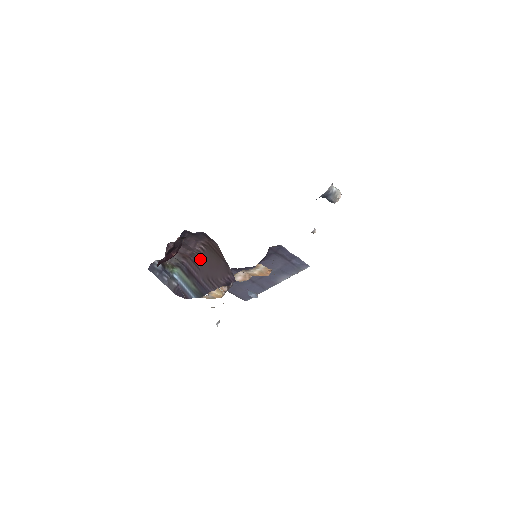
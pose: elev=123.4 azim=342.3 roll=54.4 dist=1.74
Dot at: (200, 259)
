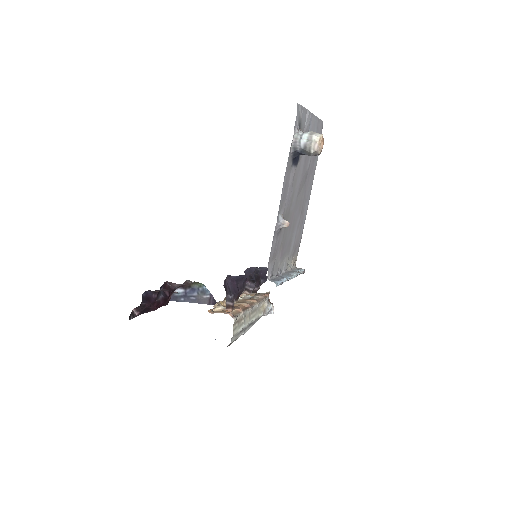
Dot at: occluded
